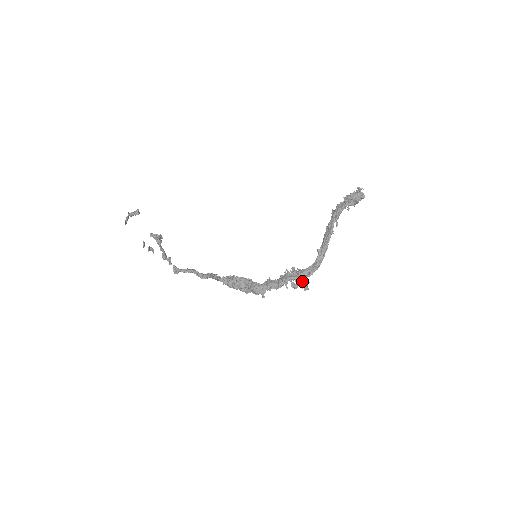
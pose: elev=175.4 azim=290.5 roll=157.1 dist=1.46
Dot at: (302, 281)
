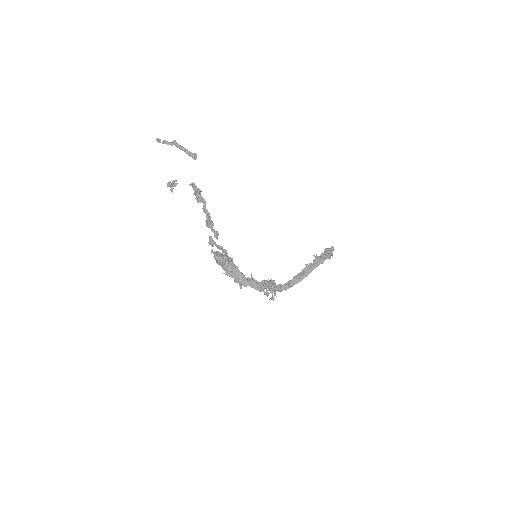
Dot at: (272, 292)
